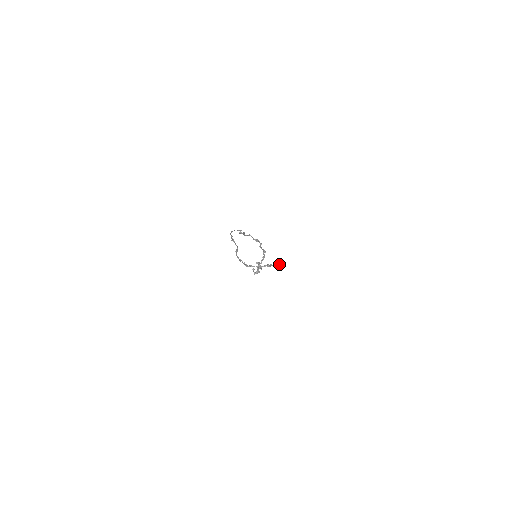
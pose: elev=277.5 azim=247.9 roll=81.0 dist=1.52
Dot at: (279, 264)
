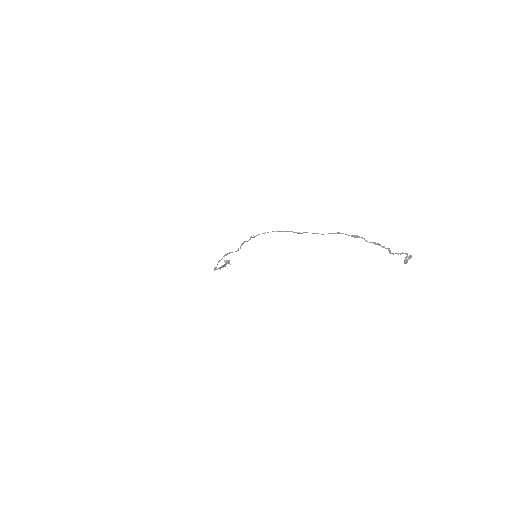
Dot at: (229, 263)
